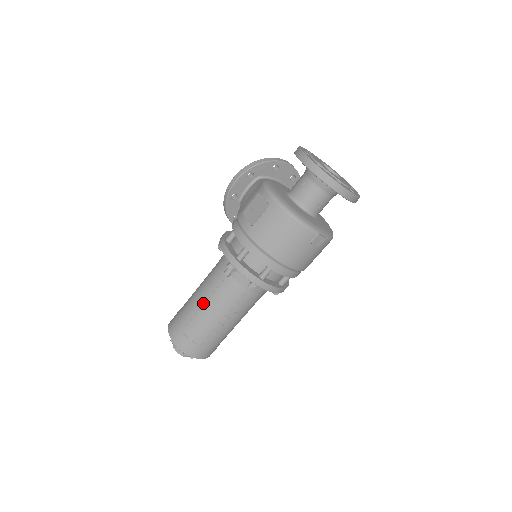
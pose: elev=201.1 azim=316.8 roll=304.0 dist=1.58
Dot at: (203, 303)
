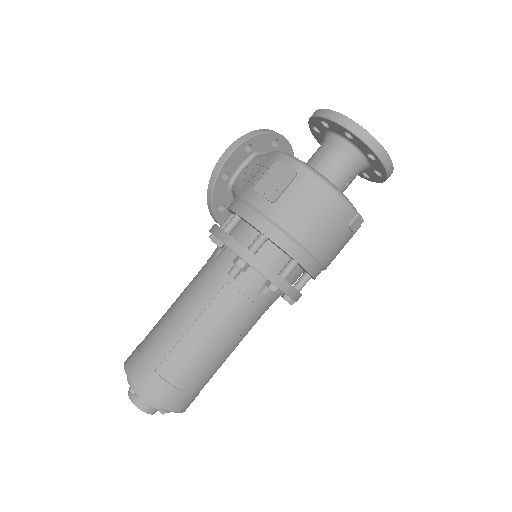
Dot at: (190, 323)
